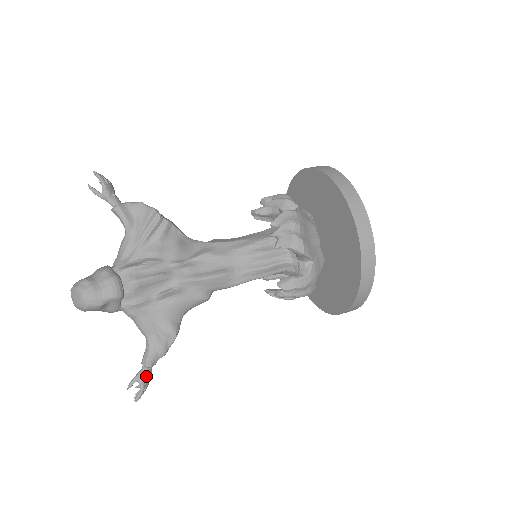
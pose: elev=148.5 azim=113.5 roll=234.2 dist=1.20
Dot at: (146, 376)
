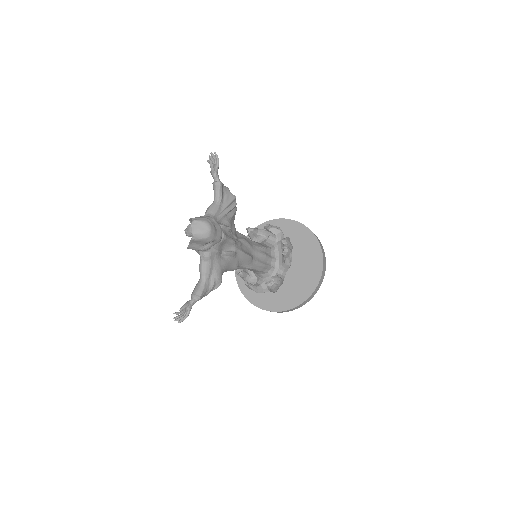
Dot at: occluded
